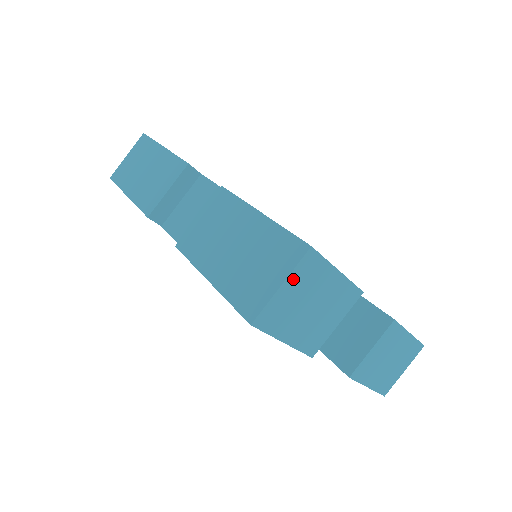
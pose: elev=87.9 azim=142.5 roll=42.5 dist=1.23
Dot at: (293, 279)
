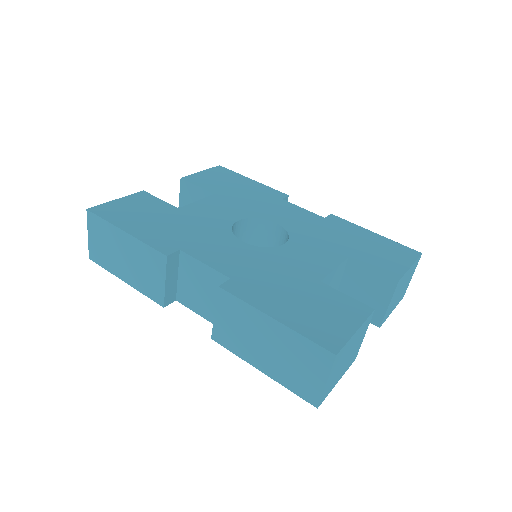
Dot at: (332, 372)
